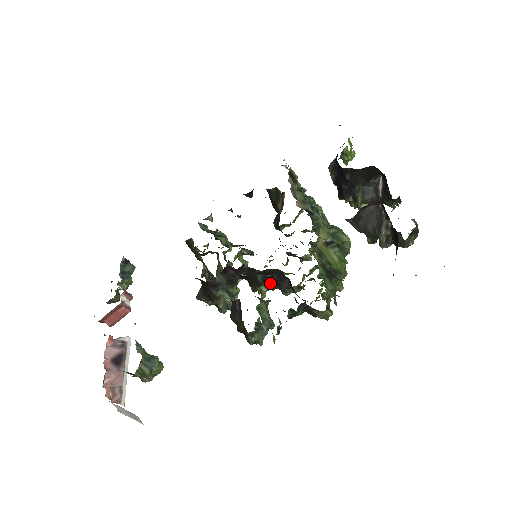
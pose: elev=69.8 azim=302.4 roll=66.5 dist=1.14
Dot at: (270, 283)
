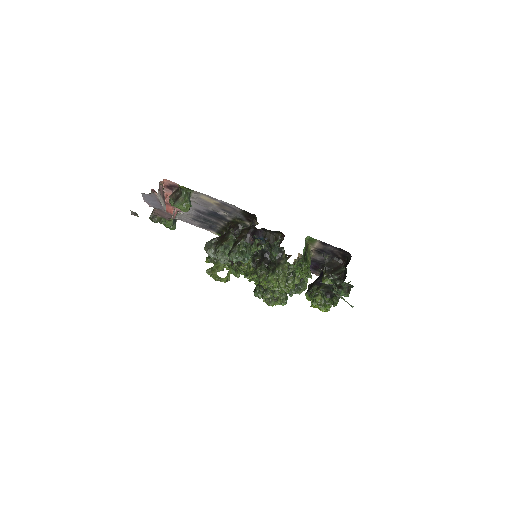
Dot at: (256, 262)
